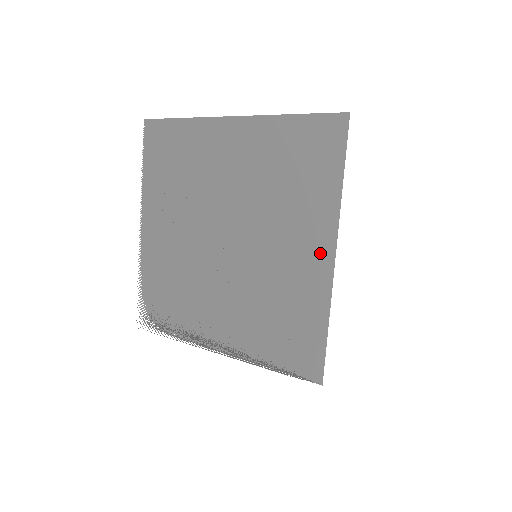
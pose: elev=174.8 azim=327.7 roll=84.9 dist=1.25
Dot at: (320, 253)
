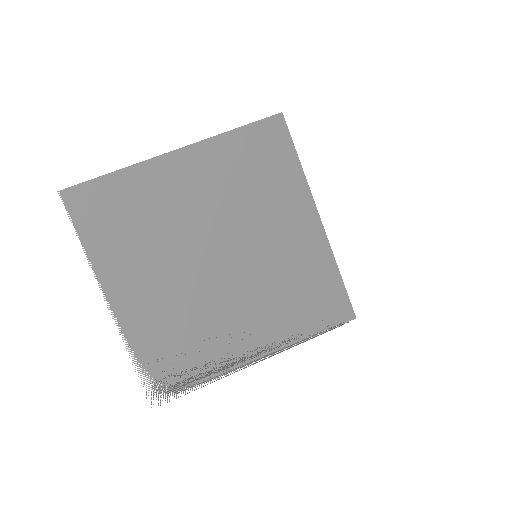
Dot at: (308, 223)
